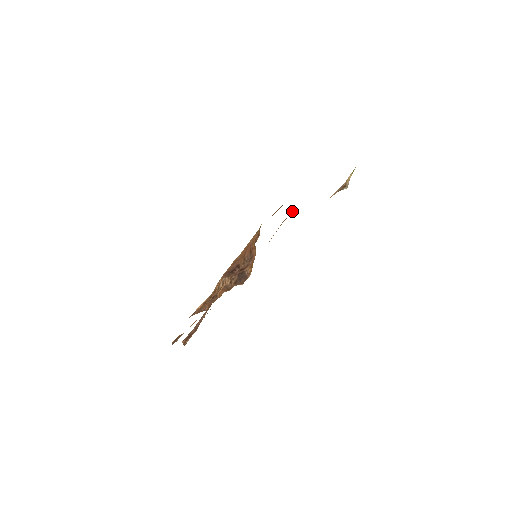
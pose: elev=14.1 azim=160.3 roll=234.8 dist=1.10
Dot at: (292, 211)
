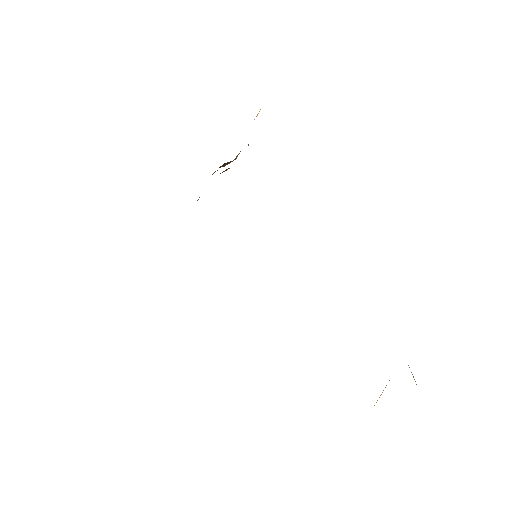
Dot at: occluded
